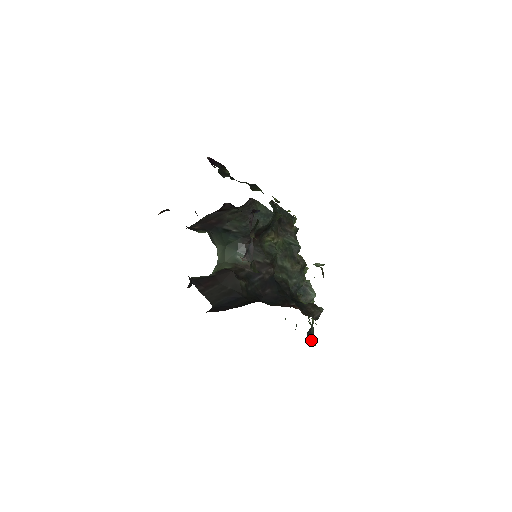
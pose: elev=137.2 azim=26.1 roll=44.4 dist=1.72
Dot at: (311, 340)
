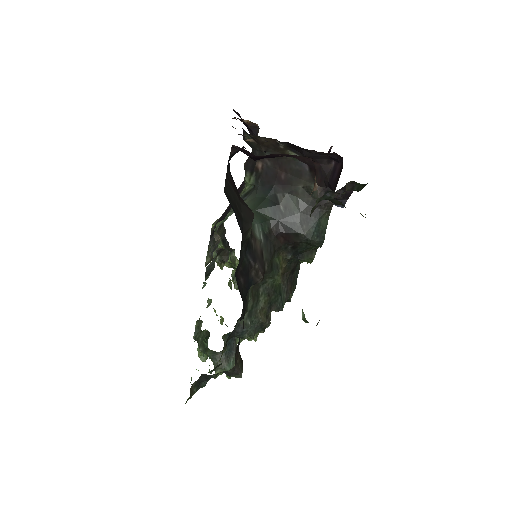
Dot at: (193, 389)
